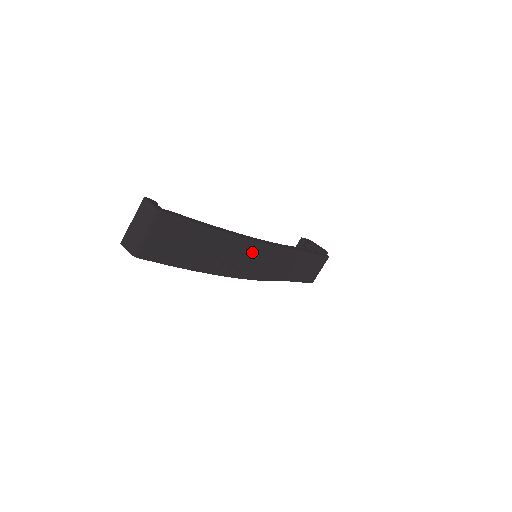
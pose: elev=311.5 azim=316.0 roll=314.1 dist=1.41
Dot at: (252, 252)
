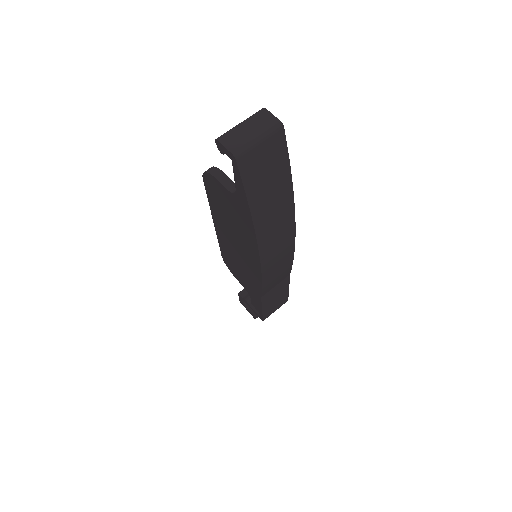
Dot at: (285, 237)
